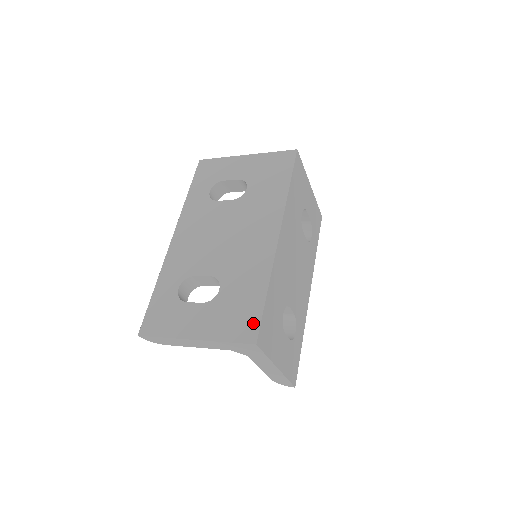
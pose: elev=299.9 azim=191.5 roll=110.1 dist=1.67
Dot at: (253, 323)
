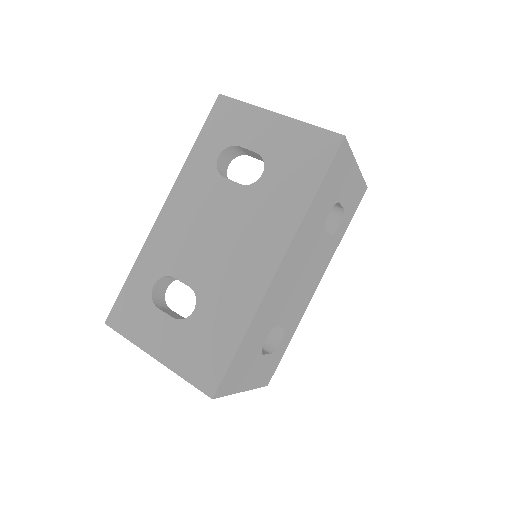
Dot at: (216, 372)
